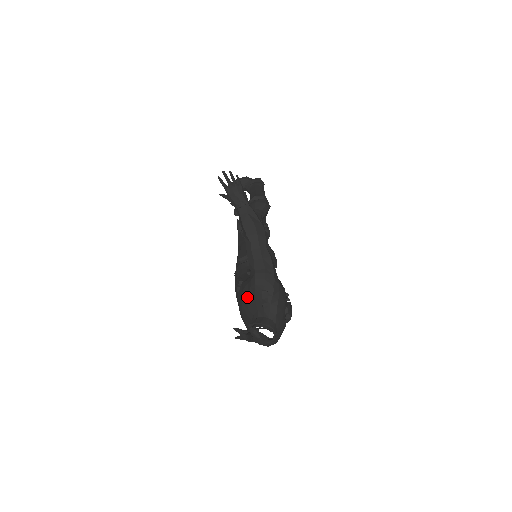
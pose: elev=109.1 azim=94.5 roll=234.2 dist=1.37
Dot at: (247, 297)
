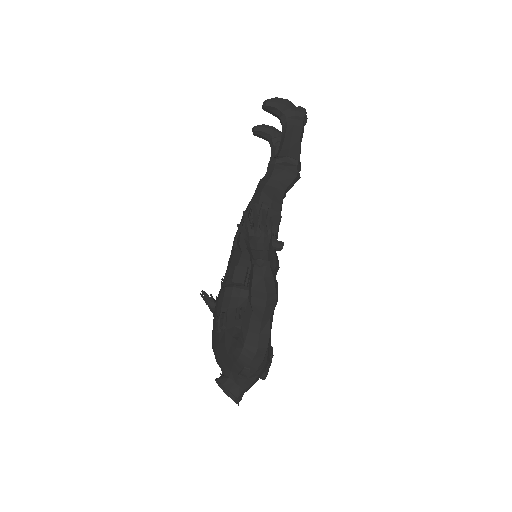
Dot at: (225, 354)
